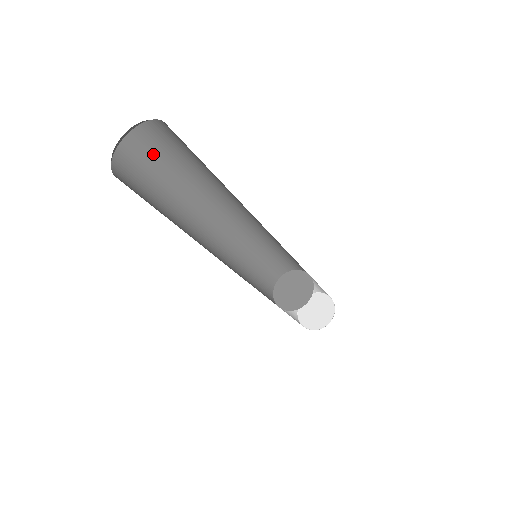
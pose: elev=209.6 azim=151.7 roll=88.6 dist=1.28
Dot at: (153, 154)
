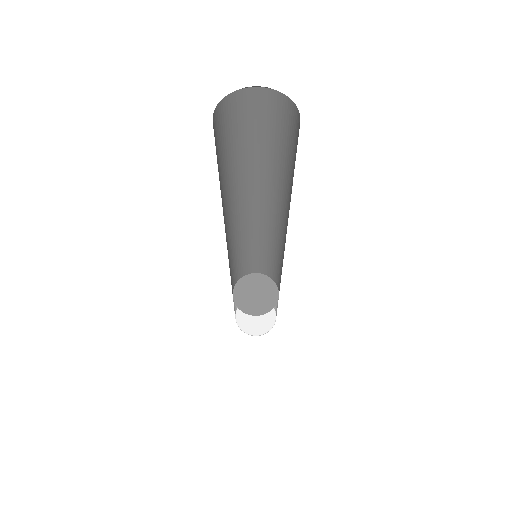
Dot at: (276, 123)
